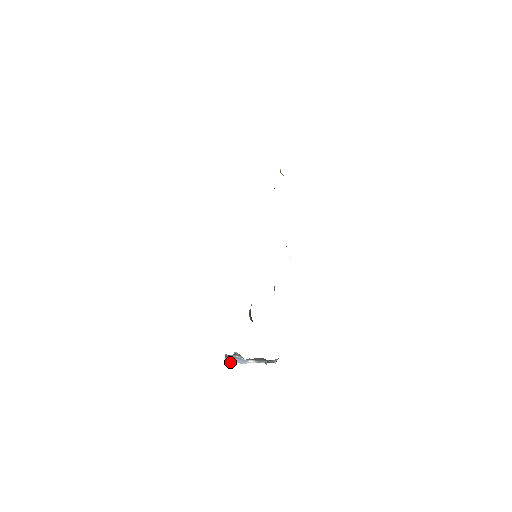
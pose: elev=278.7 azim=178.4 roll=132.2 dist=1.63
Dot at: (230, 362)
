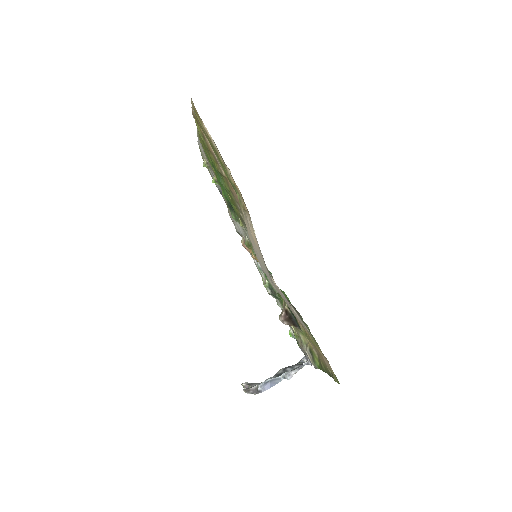
Dot at: occluded
